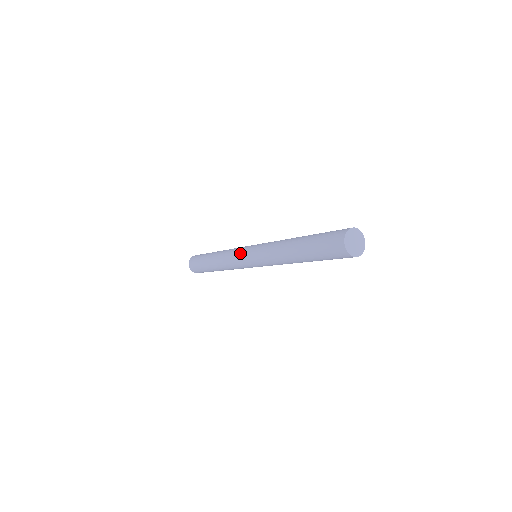
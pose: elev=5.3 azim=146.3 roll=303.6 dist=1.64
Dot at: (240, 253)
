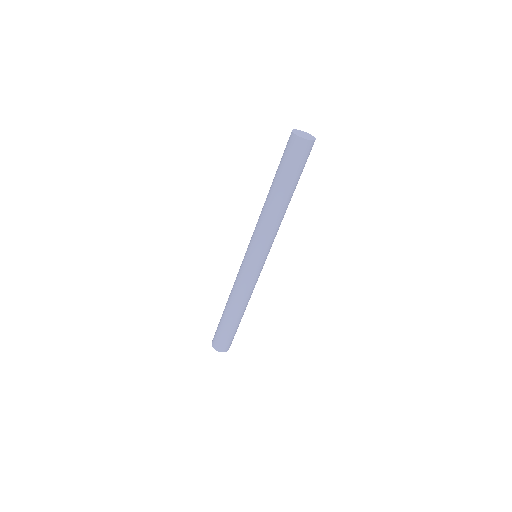
Dot at: occluded
